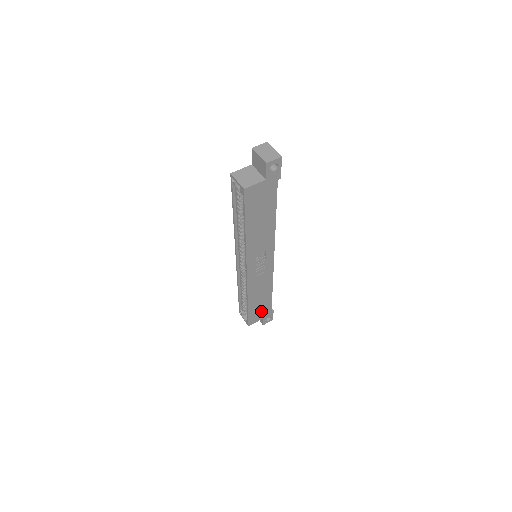
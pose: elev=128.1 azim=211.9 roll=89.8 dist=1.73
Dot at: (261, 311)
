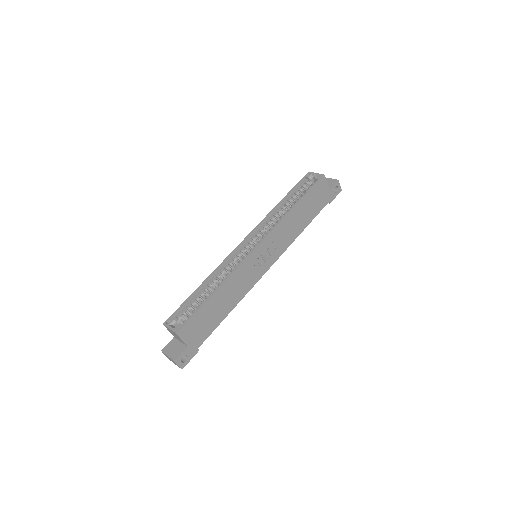
Dot at: (200, 329)
